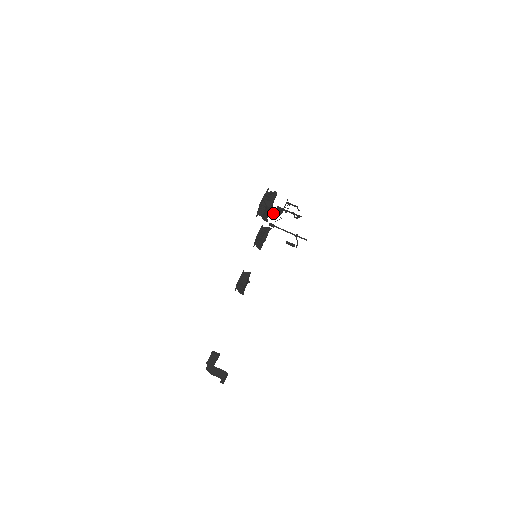
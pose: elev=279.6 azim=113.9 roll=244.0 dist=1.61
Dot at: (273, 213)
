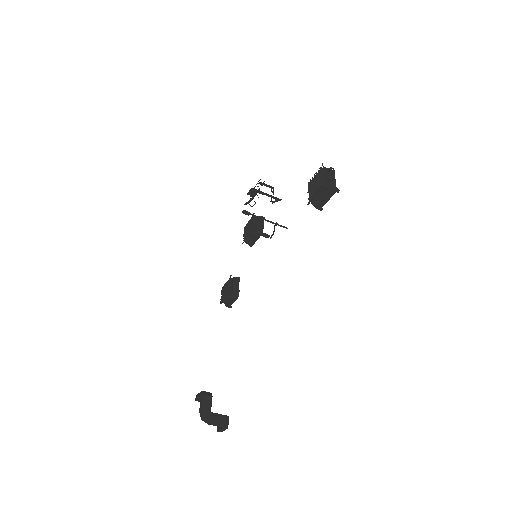
Dot at: occluded
